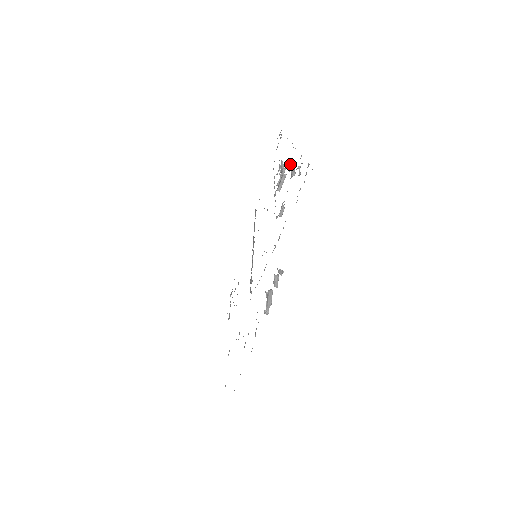
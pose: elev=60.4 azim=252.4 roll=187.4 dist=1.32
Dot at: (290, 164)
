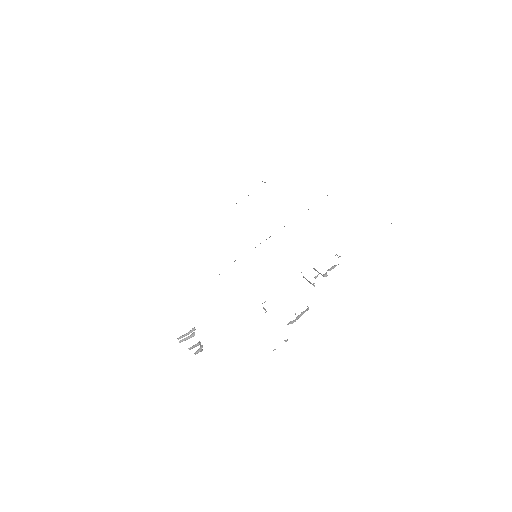
Dot at: (304, 311)
